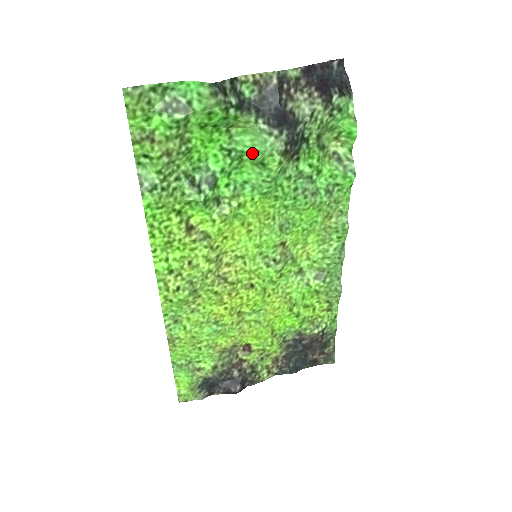
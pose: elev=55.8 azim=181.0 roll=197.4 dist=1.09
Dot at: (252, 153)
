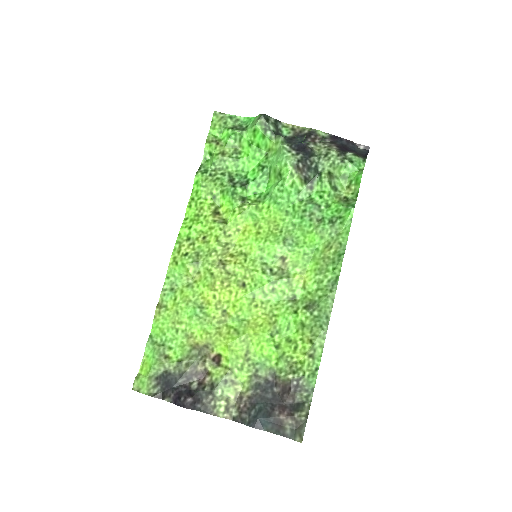
Dot at: (275, 165)
